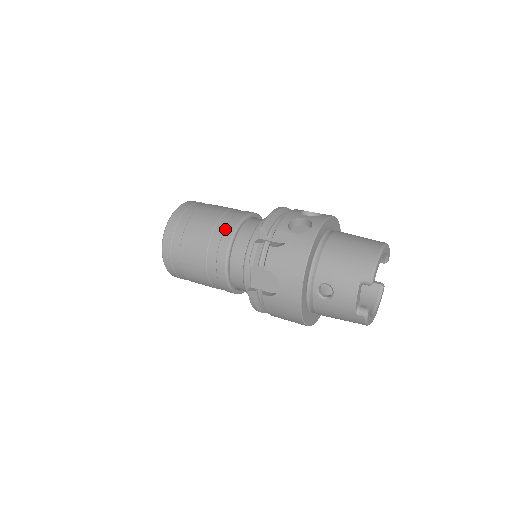
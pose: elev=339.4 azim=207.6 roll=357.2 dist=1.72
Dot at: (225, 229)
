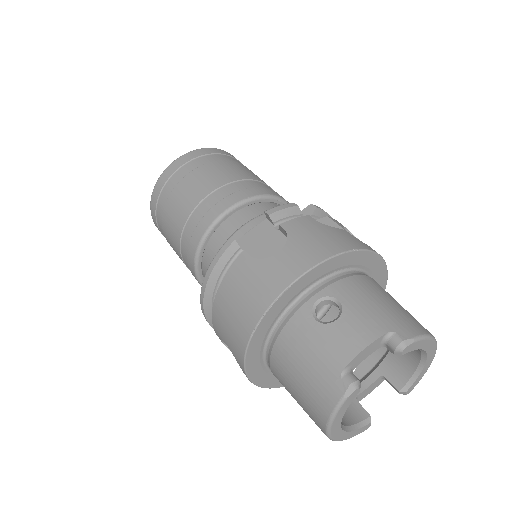
Dot at: (266, 188)
